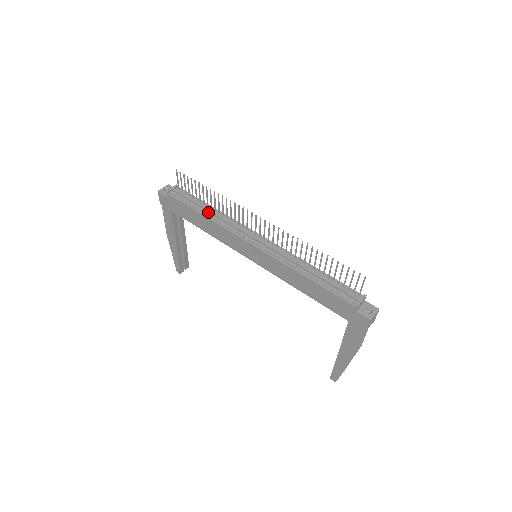
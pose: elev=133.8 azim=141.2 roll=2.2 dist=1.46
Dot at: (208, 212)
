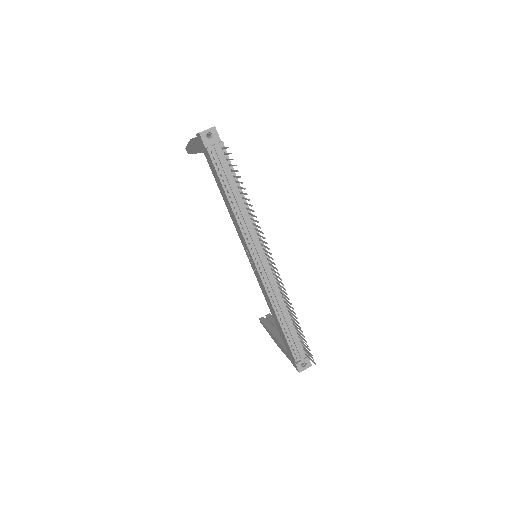
Dot at: (236, 202)
